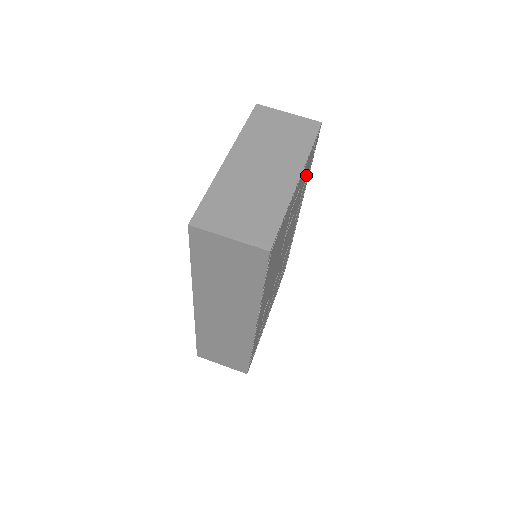
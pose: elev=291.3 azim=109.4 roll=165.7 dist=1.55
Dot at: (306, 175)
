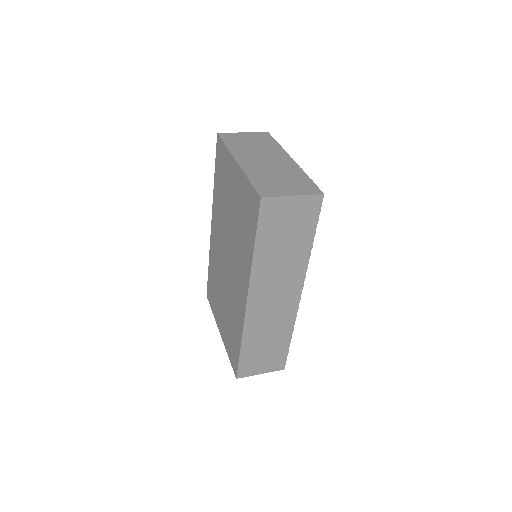
Dot at: occluded
